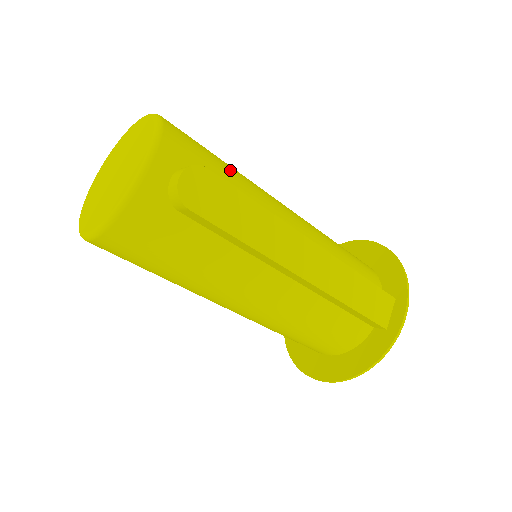
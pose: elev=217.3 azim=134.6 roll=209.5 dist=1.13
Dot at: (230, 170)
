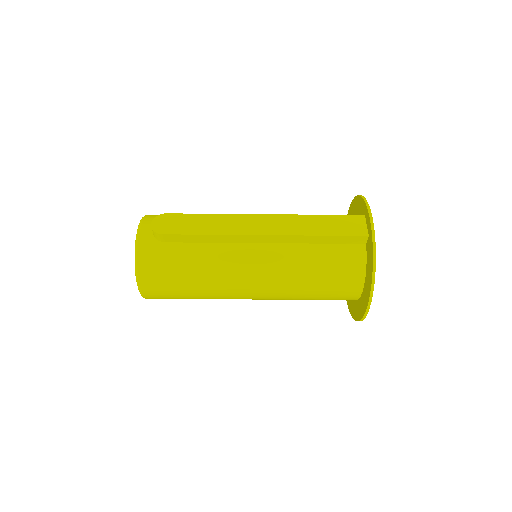
Dot at: occluded
